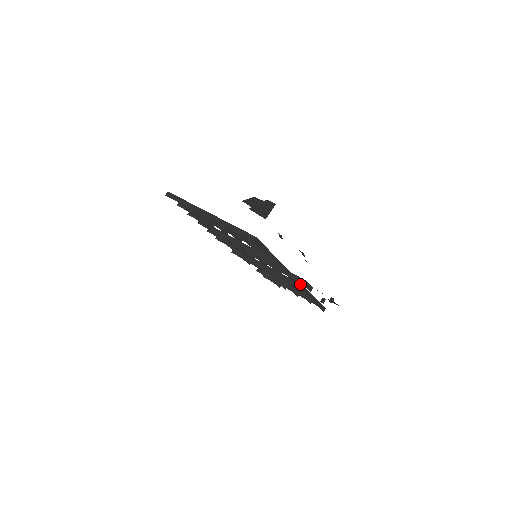
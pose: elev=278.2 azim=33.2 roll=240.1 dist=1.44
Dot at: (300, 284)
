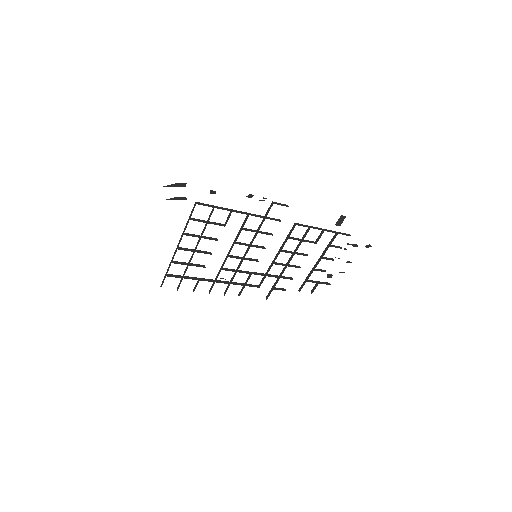
Dot at: (293, 226)
